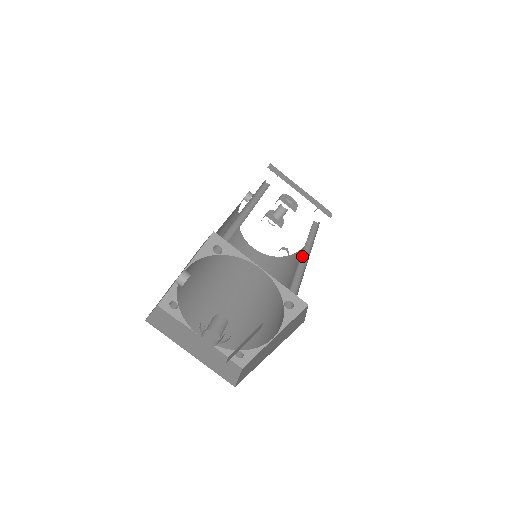
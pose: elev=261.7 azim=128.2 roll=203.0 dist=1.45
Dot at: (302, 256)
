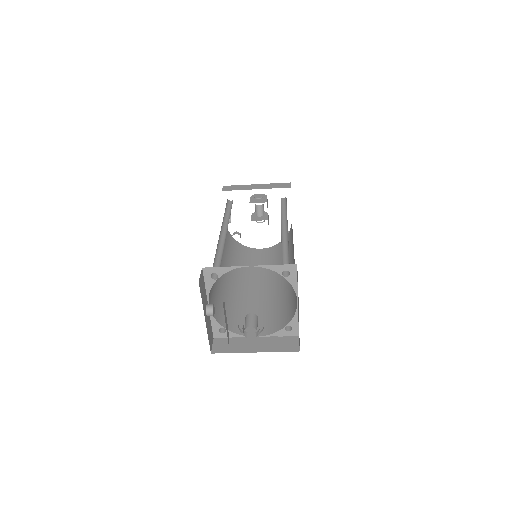
Dot at: (283, 232)
